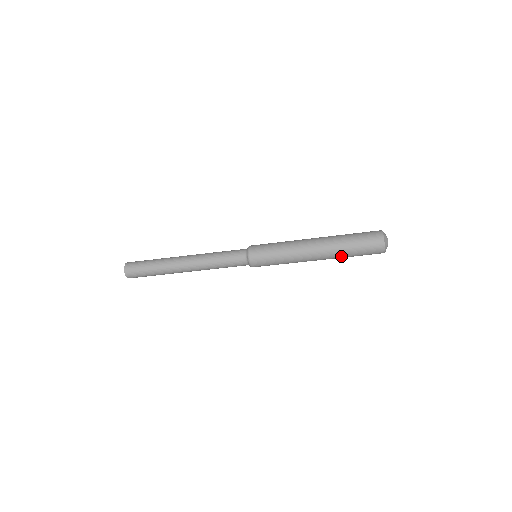
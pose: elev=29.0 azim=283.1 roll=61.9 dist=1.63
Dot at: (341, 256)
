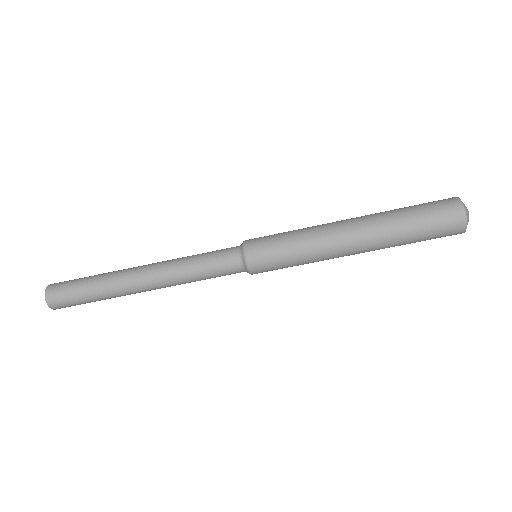
Dot at: (395, 243)
